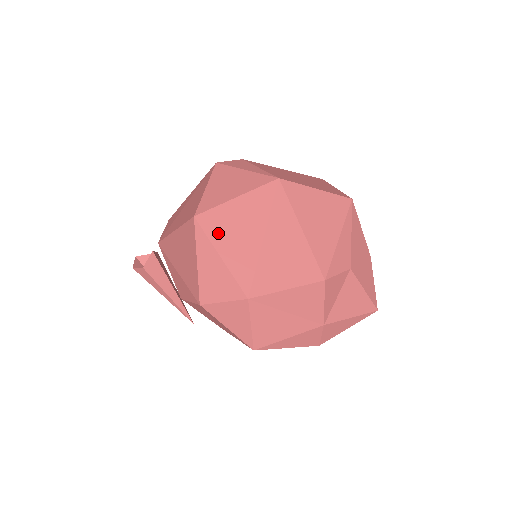
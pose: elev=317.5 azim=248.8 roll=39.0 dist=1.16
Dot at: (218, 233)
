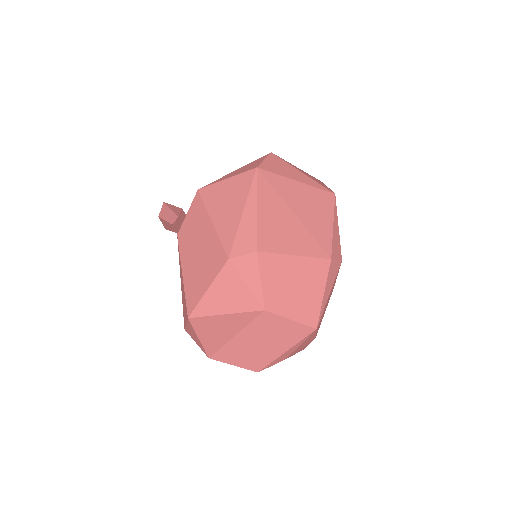
Dot at: (202, 329)
